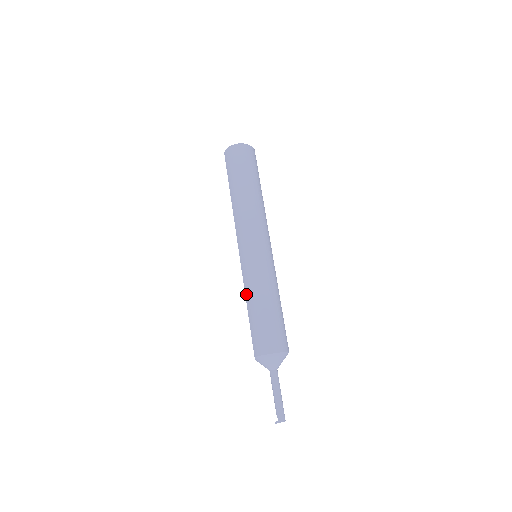
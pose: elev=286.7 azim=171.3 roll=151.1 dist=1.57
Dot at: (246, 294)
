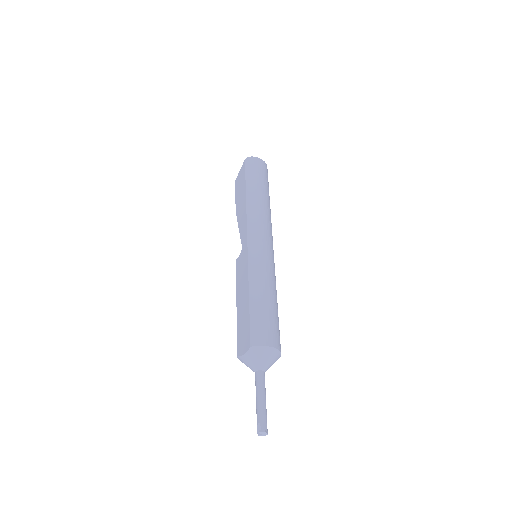
Dot at: (251, 281)
